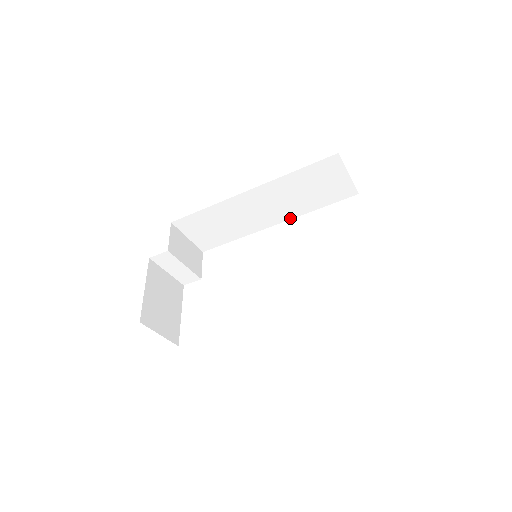
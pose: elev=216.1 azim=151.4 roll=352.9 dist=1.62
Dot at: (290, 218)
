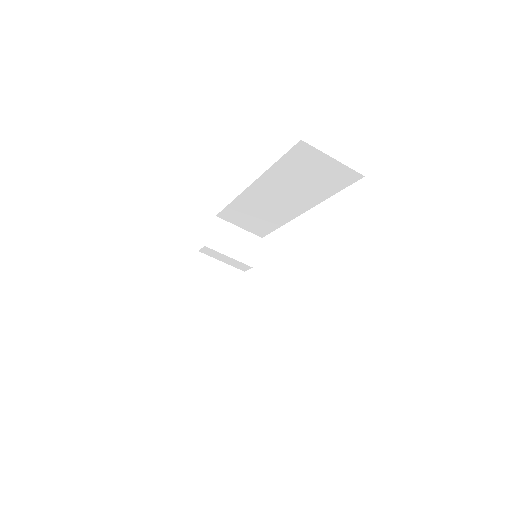
Dot at: (312, 206)
